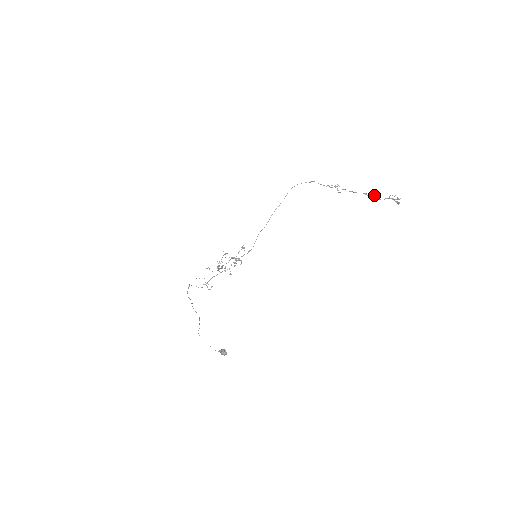
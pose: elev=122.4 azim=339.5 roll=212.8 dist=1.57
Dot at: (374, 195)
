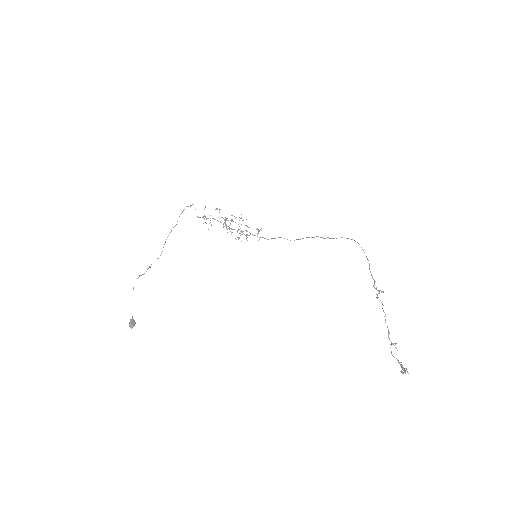
Dot at: (392, 344)
